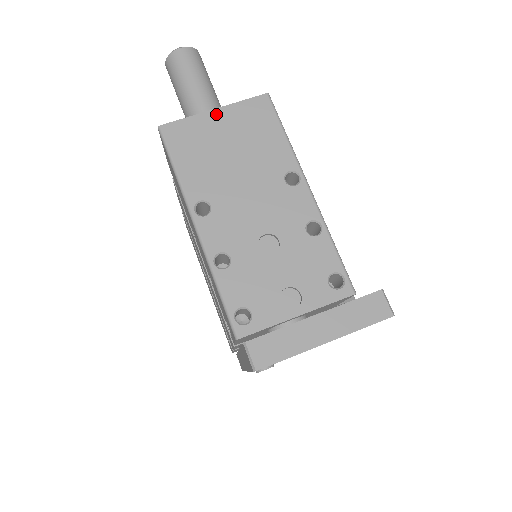
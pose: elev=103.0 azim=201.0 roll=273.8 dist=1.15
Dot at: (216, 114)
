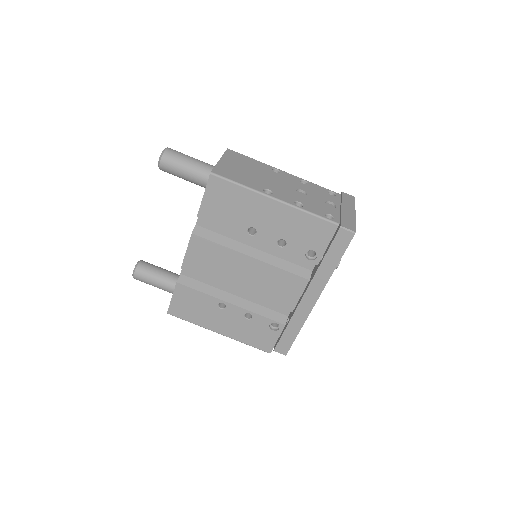
Dot at: (223, 161)
